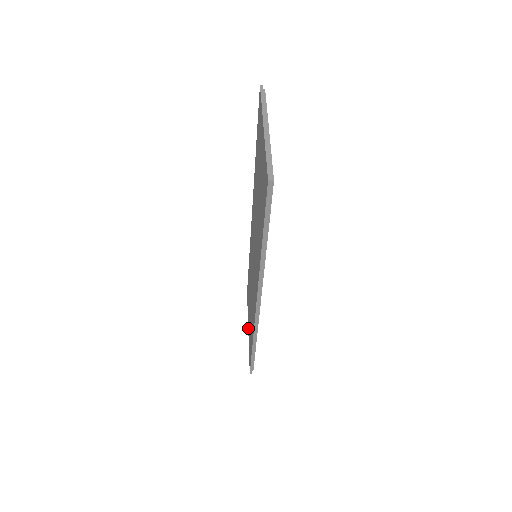
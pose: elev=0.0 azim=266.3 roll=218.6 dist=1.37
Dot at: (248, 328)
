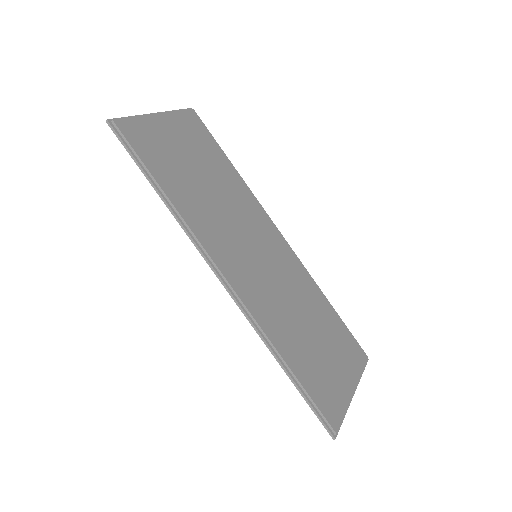
Dot at: occluded
